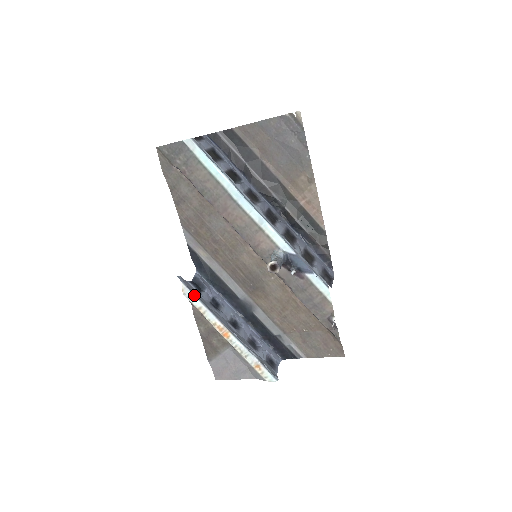
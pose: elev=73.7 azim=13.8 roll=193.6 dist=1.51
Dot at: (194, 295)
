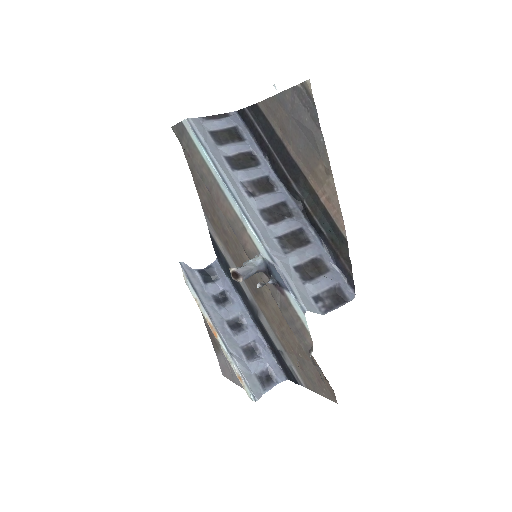
Dot at: (191, 285)
